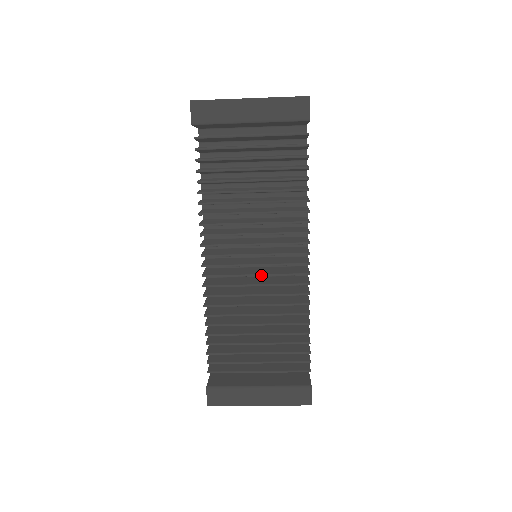
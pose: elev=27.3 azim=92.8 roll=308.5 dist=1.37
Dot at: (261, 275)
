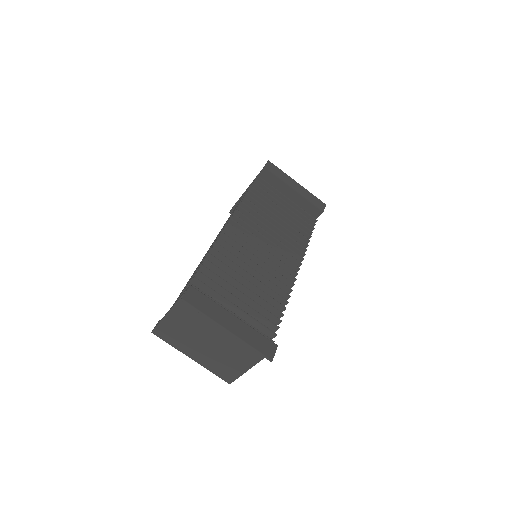
Dot at: (265, 256)
